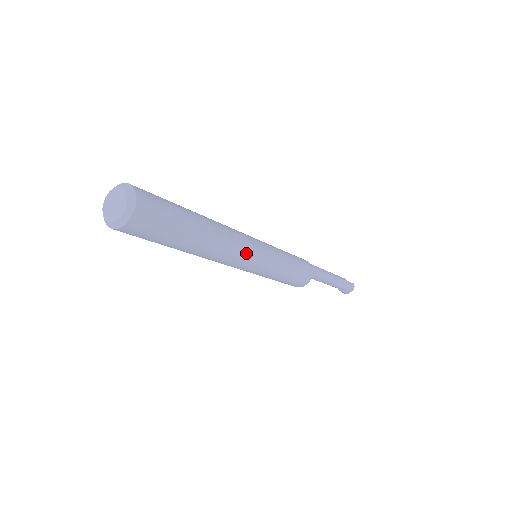
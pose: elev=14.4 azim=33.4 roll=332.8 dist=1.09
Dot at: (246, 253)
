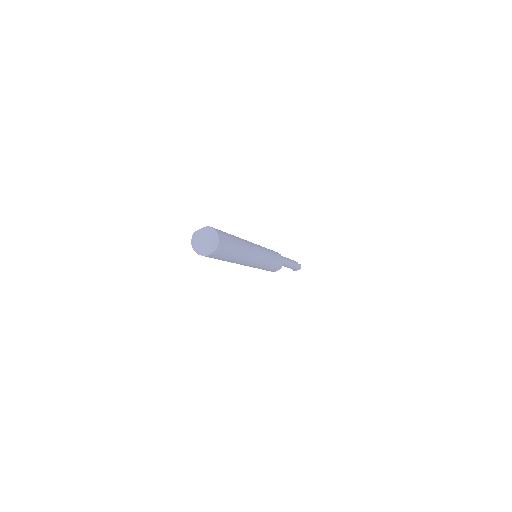
Dot at: (256, 259)
